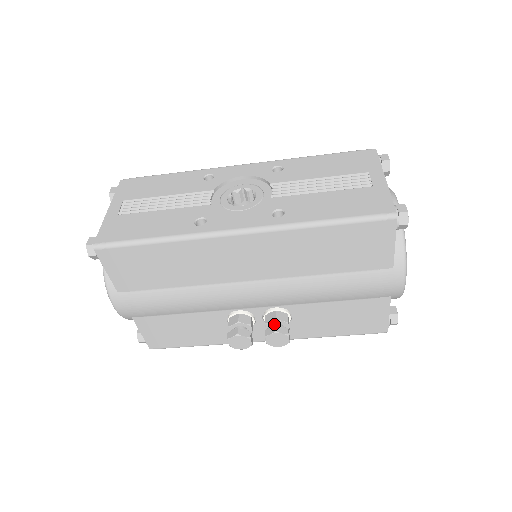
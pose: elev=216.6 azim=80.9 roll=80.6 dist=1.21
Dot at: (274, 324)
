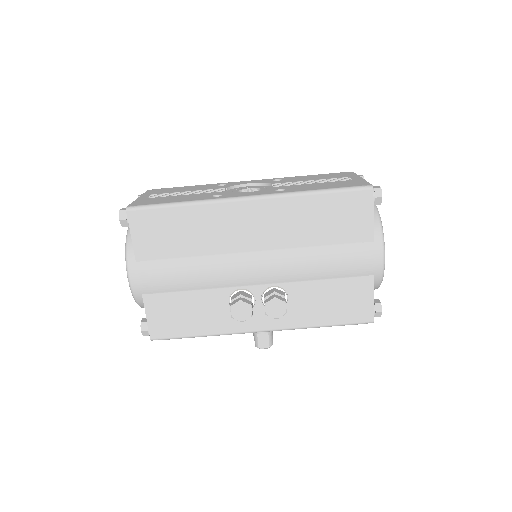
Dot at: occluded
